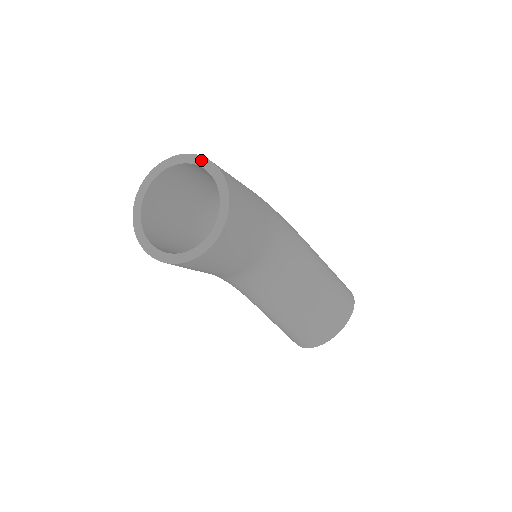
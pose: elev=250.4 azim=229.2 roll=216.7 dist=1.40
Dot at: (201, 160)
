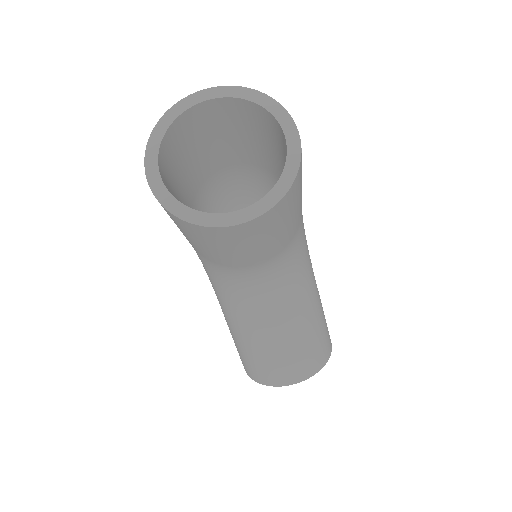
Dot at: (274, 106)
